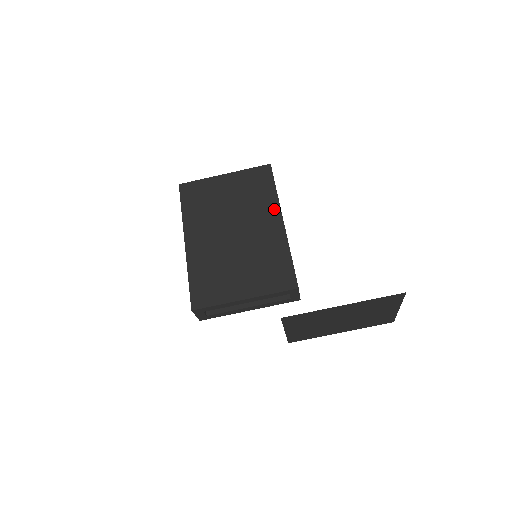
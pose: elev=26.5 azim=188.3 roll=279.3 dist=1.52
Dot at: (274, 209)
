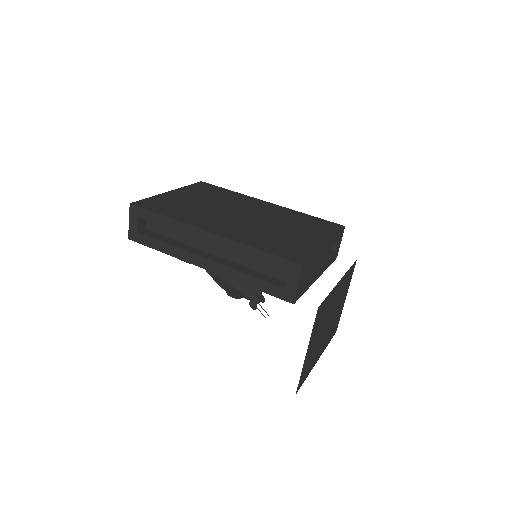
Dot at: (250, 199)
